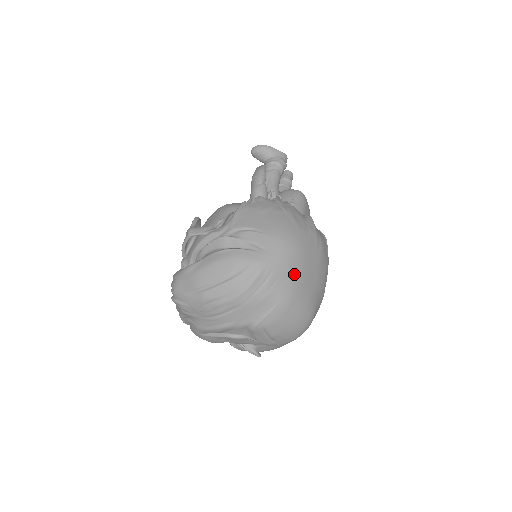
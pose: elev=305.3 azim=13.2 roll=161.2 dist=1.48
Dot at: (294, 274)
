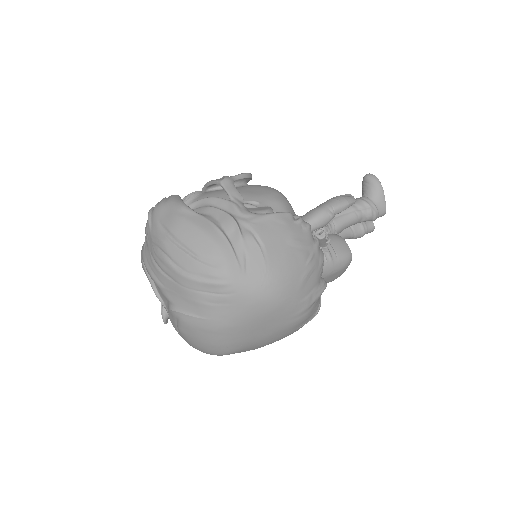
Dot at: (246, 316)
